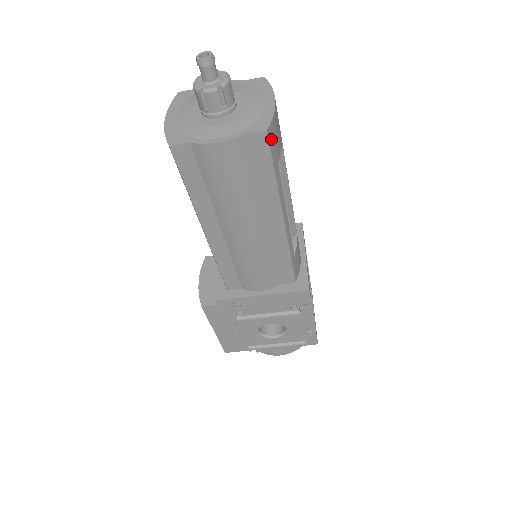
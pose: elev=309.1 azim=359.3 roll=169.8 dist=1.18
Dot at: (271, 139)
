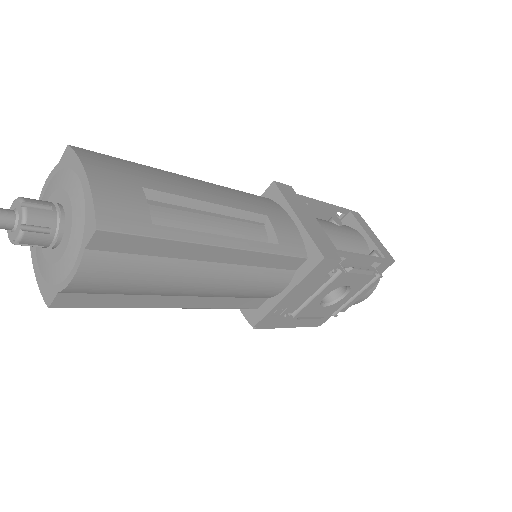
Dot at: (114, 225)
